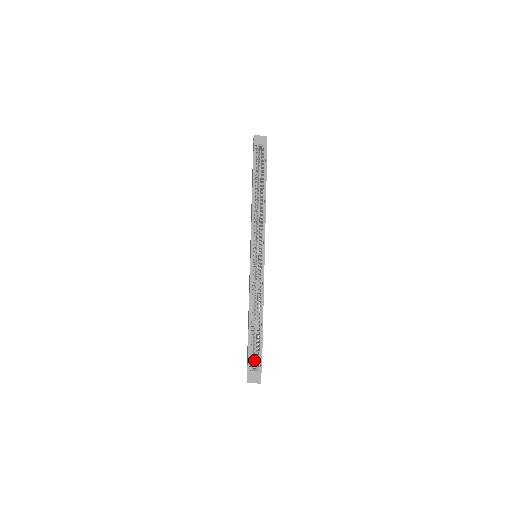
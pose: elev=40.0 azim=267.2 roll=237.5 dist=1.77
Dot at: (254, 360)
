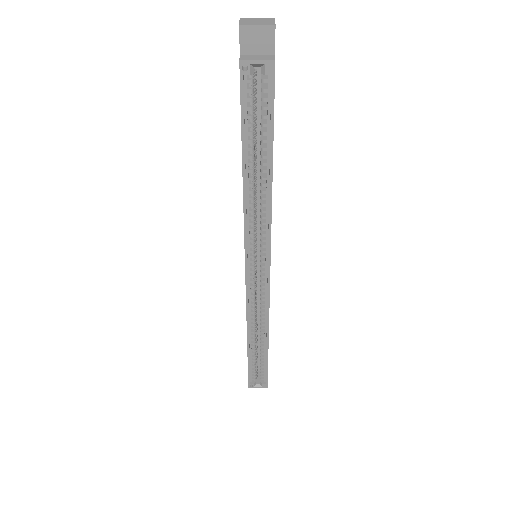
Dot at: occluded
